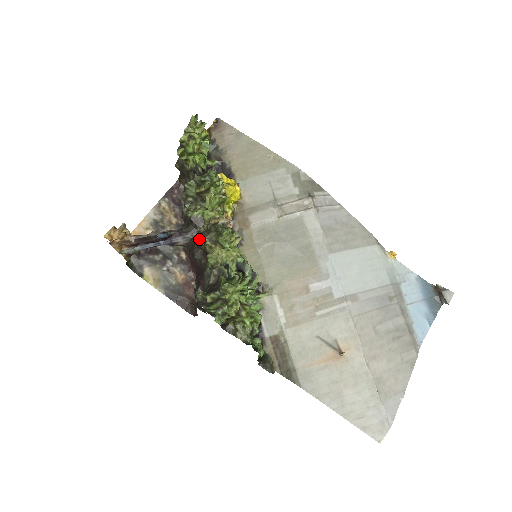
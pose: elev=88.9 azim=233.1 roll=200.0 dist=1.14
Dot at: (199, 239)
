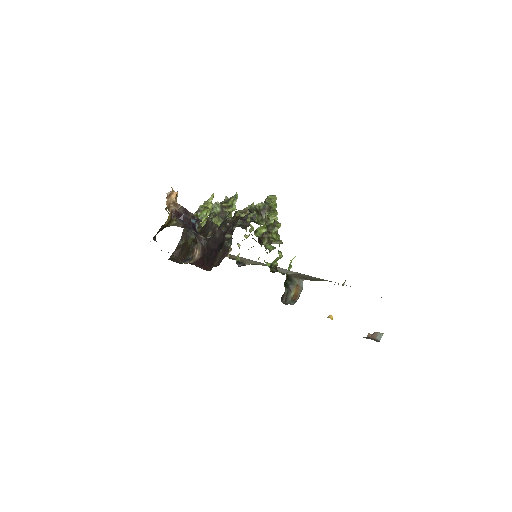
Dot at: (228, 216)
